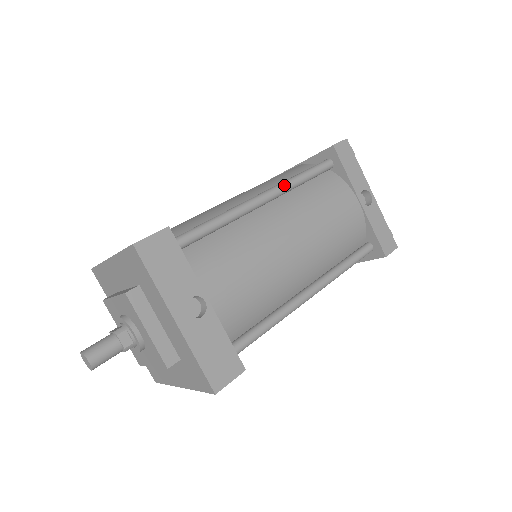
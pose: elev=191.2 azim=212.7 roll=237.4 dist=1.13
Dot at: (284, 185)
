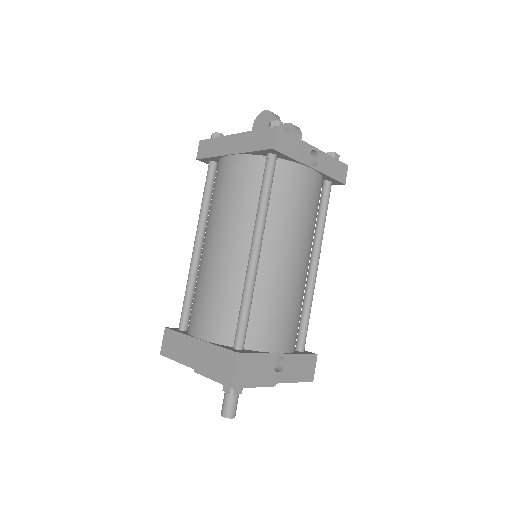
Dot at: (262, 223)
